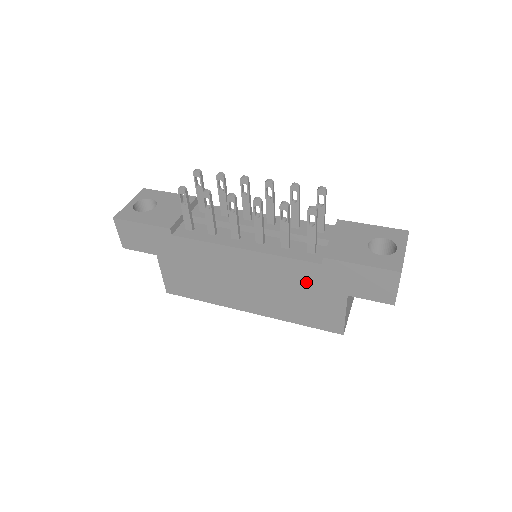
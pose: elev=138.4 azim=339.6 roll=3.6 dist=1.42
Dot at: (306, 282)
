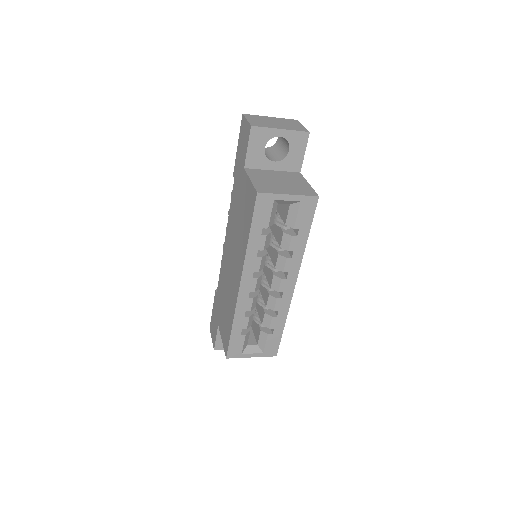
Dot at: (237, 202)
